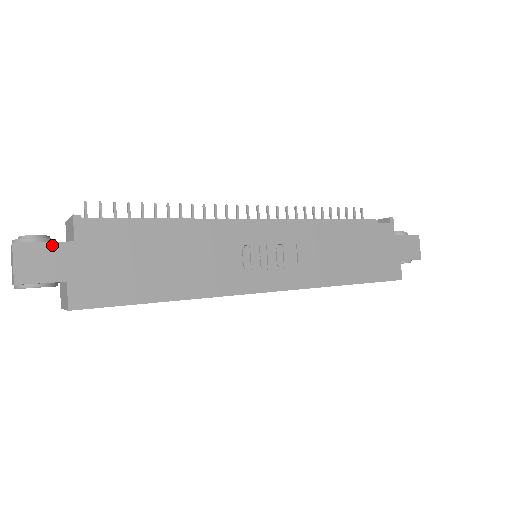
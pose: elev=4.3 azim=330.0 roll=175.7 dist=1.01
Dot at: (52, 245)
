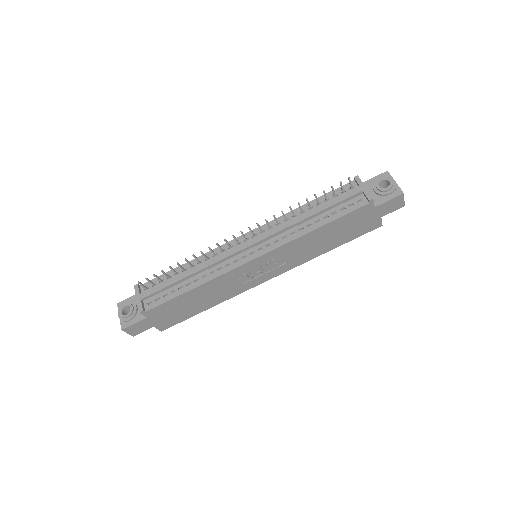
Dot at: (138, 323)
